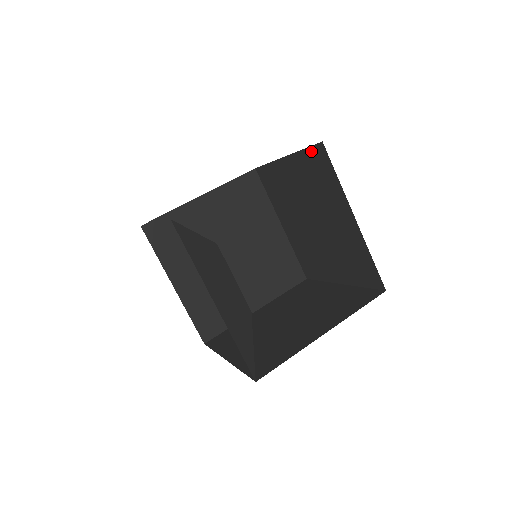
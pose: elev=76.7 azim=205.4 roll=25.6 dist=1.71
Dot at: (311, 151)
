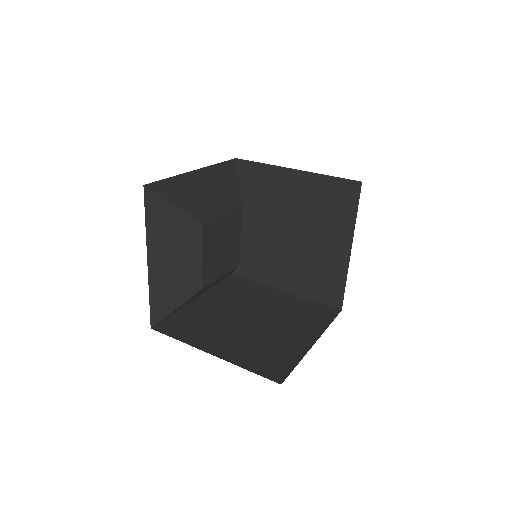
Dot at: occluded
